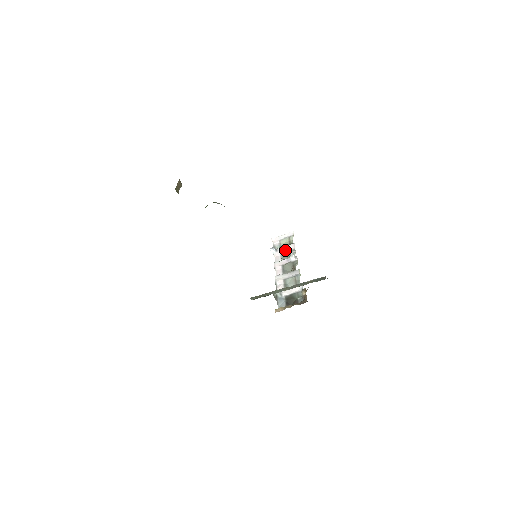
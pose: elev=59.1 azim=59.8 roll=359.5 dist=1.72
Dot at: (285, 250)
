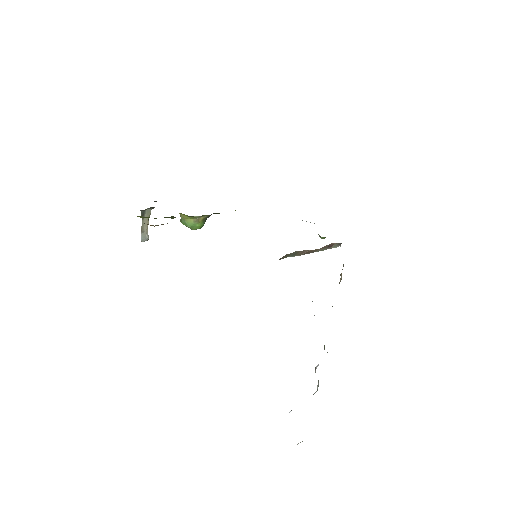
Dot at: occluded
